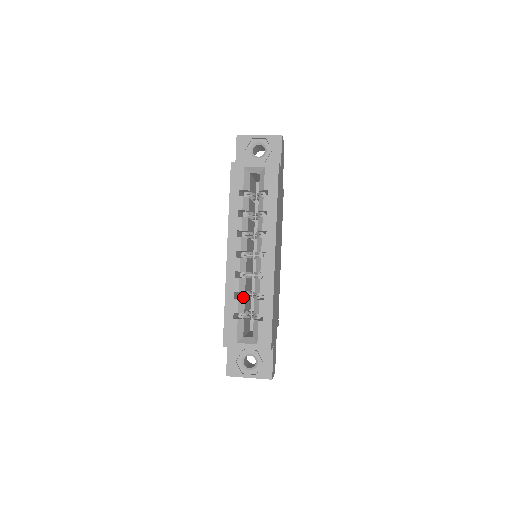
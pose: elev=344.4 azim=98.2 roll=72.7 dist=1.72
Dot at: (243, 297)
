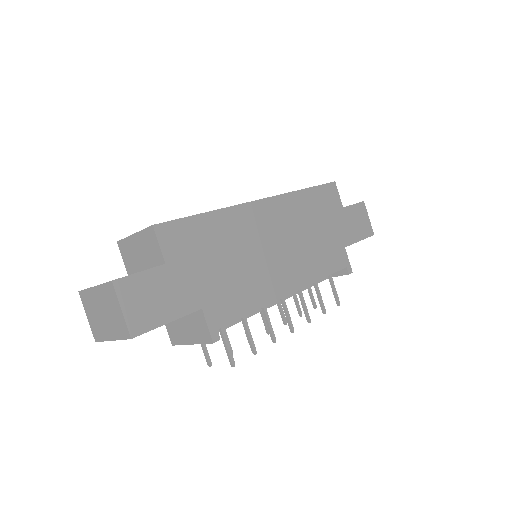
Dot at: occluded
